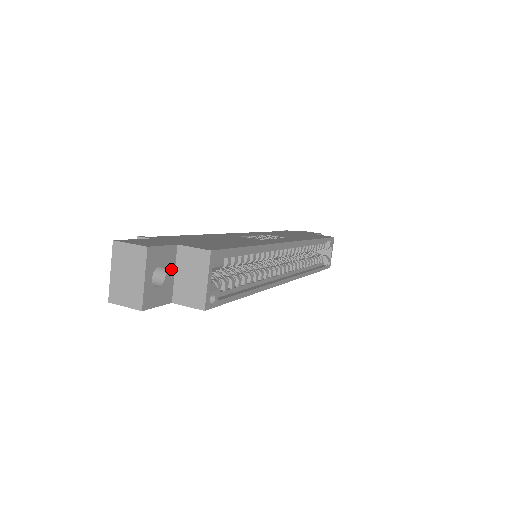
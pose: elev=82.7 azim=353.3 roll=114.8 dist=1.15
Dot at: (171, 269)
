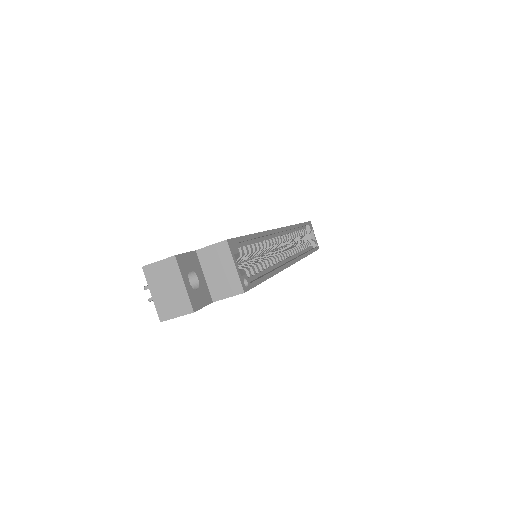
Dot at: (200, 272)
